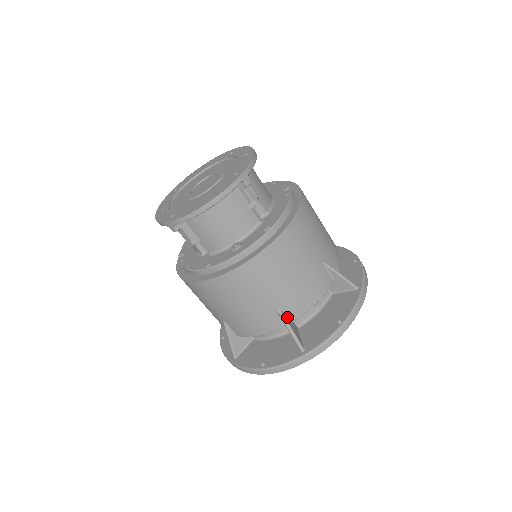
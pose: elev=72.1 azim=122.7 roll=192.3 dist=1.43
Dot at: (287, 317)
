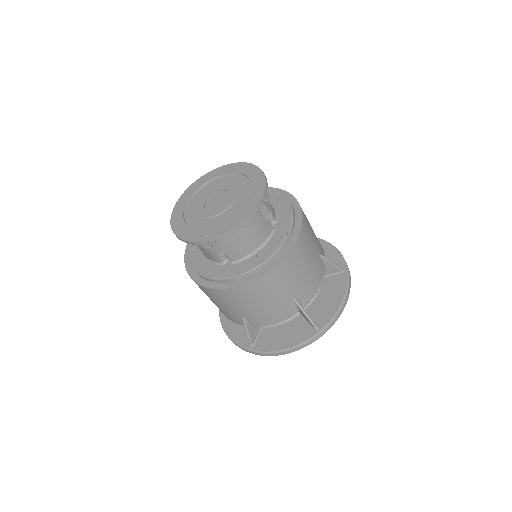
Dot at: (300, 304)
